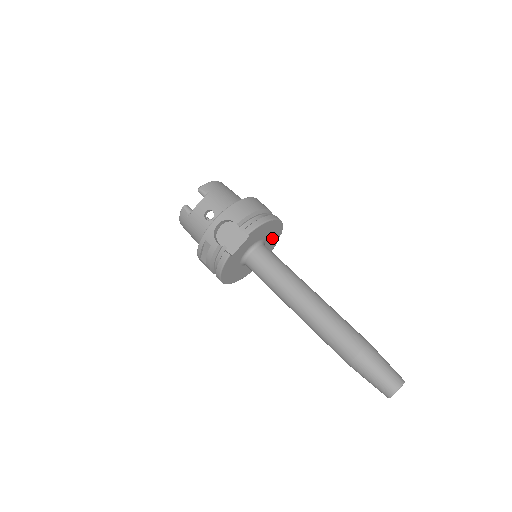
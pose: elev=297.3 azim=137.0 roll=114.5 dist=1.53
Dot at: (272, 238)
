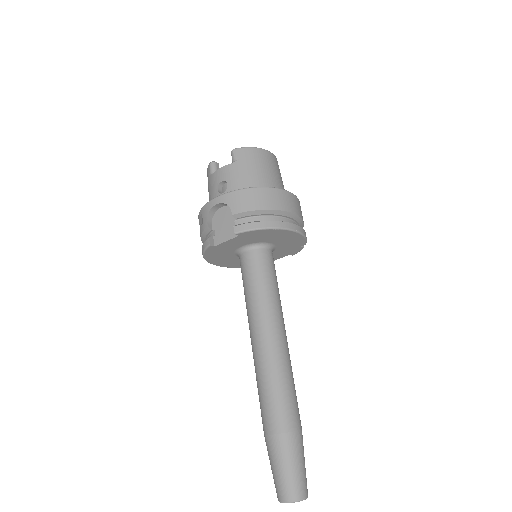
Dot at: (289, 244)
